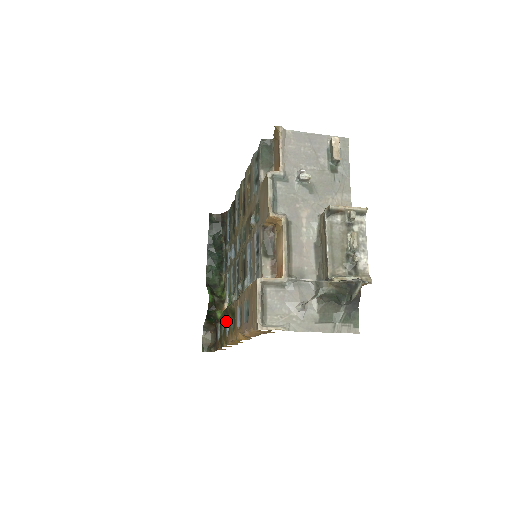
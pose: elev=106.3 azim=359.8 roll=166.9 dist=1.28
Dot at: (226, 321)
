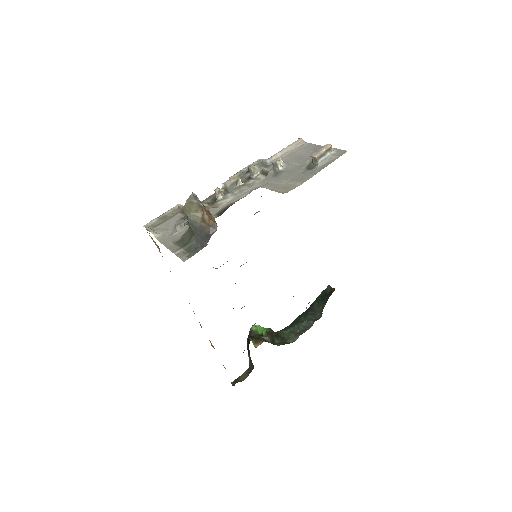
Dot at: occluded
